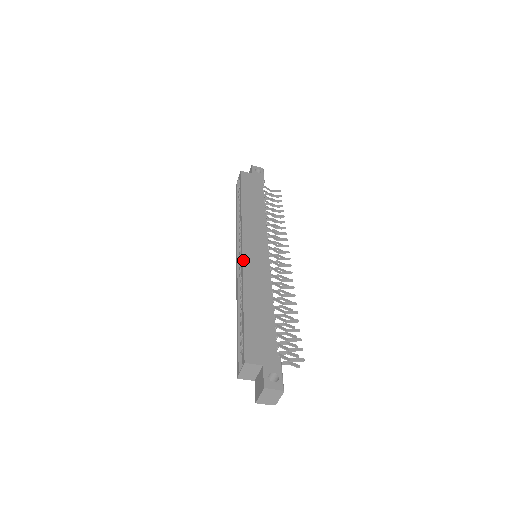
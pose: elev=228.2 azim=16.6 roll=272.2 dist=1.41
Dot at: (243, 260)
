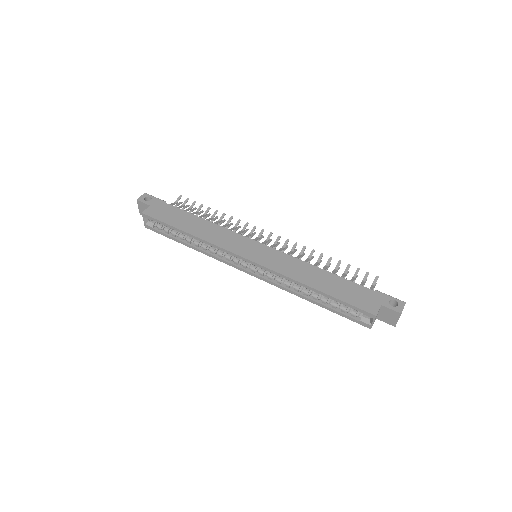
Dot at: (267, 268)
